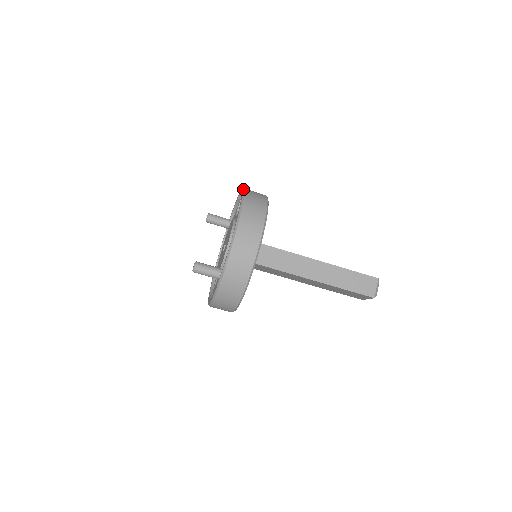
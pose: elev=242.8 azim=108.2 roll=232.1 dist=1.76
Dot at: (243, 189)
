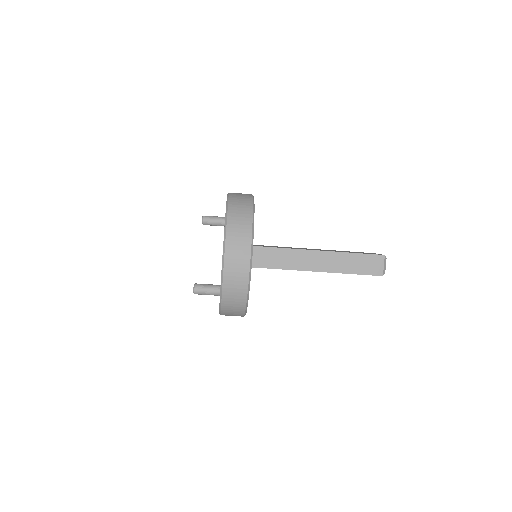
Dot at: (227, 197)
